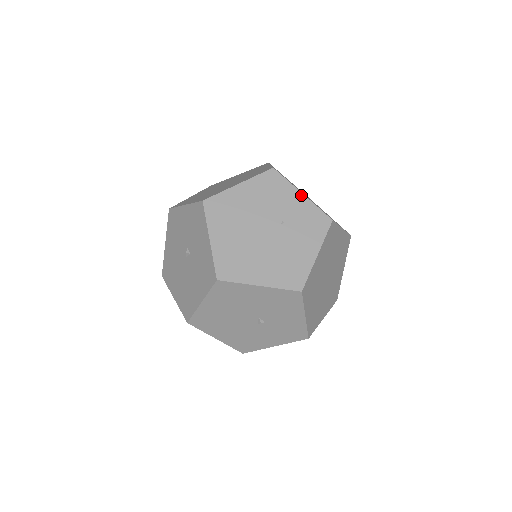
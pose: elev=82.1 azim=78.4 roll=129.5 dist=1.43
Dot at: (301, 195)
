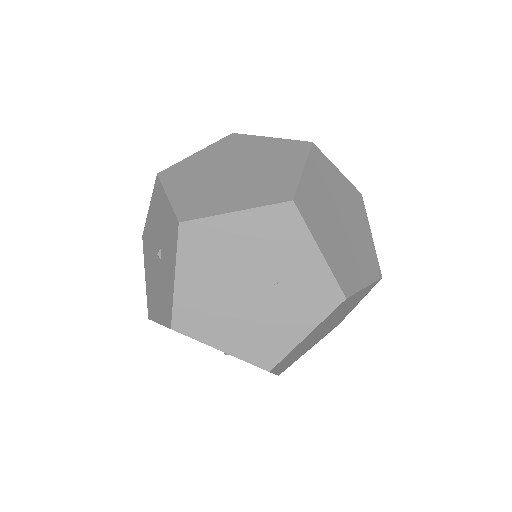
Dot at: (317, 252)
